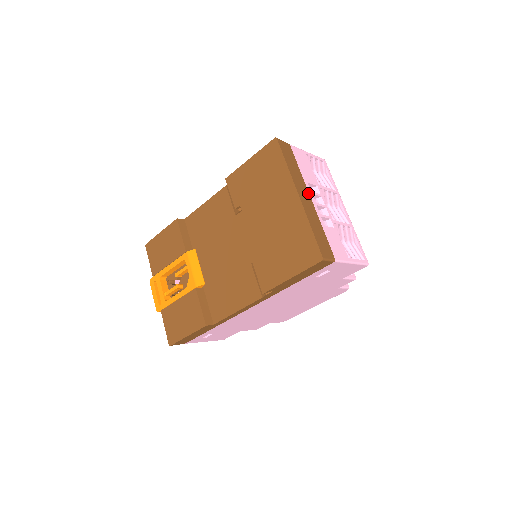
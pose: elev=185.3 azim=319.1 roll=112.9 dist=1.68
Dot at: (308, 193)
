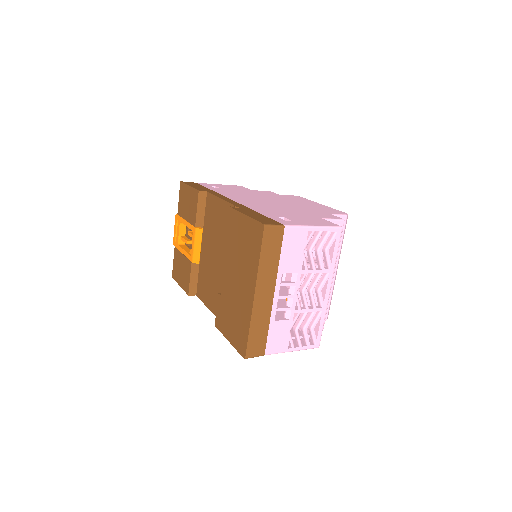
Dot at: (274, 287)
